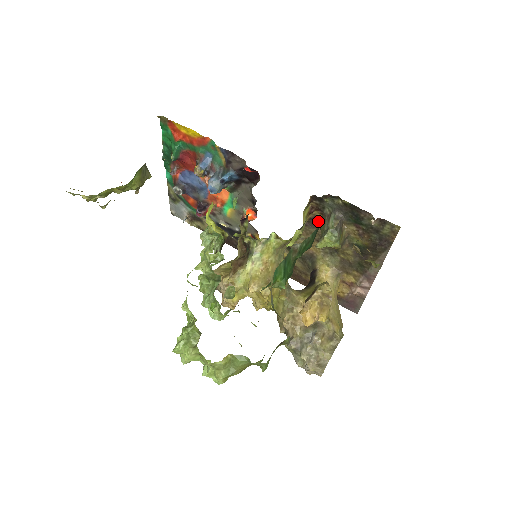
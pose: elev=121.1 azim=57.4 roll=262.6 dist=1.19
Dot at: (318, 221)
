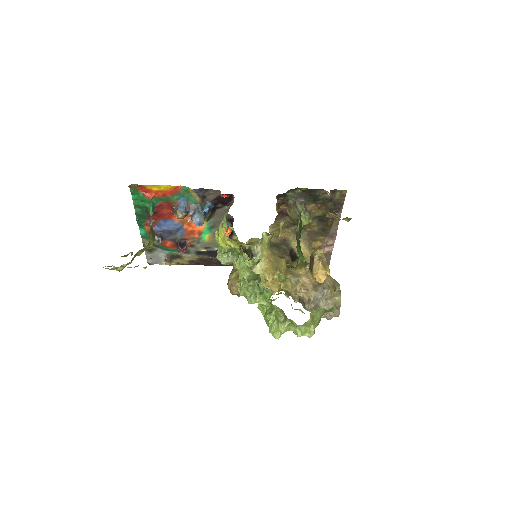
Dot at: (285, 212)
